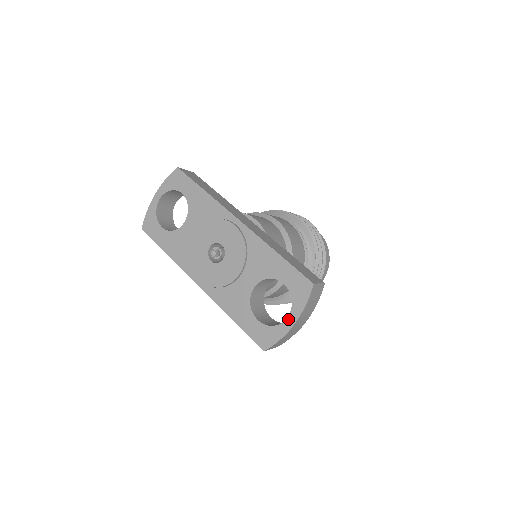
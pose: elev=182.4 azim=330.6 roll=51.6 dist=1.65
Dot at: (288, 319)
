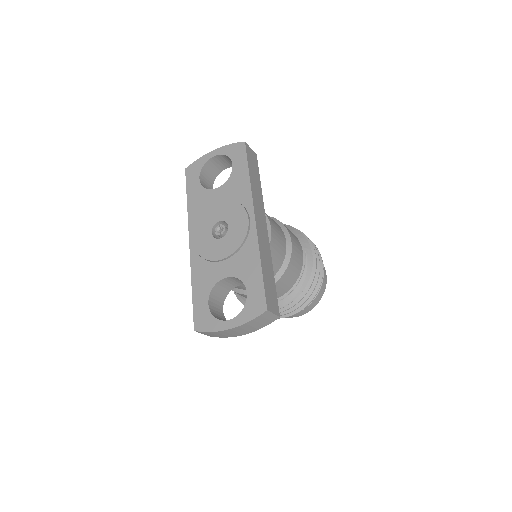
Dot at: (229, 321)
